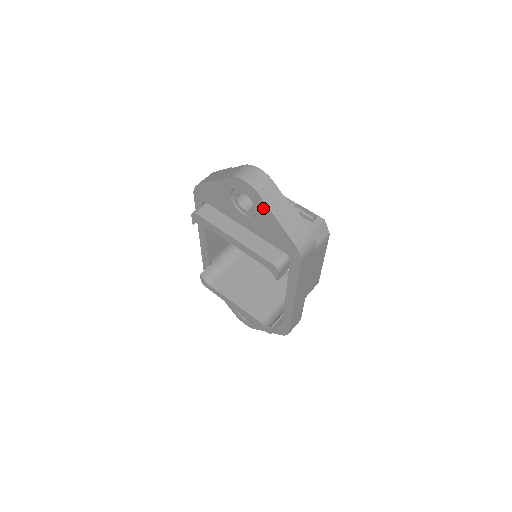
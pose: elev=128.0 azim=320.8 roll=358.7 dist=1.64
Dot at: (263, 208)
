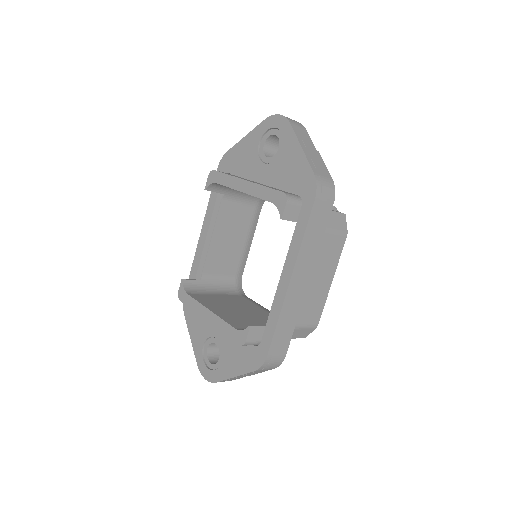
Dot at: (290, 140)
